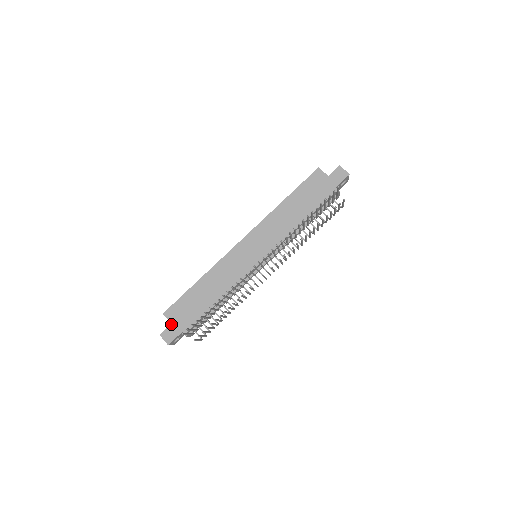
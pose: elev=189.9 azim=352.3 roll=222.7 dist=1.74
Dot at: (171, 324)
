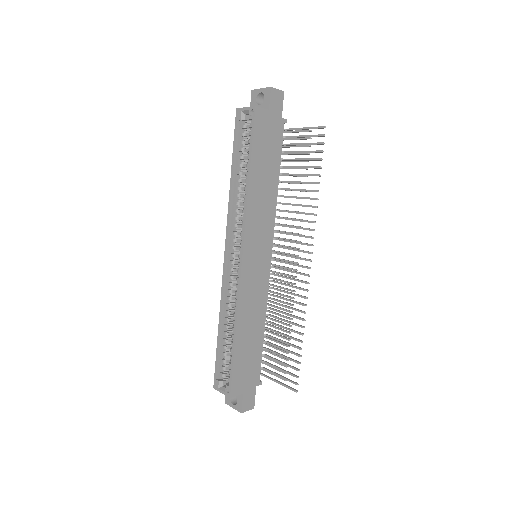
Dot at: (243, 394)
